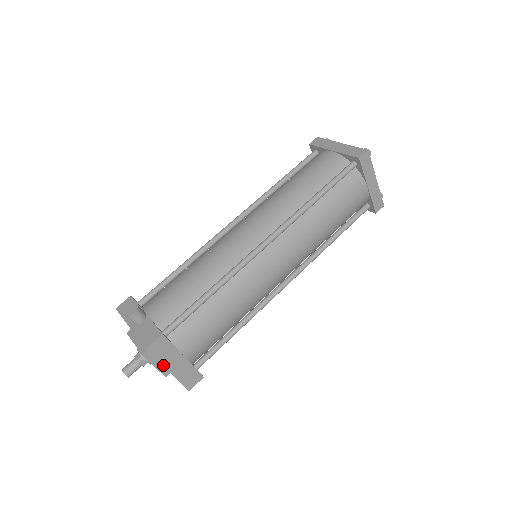
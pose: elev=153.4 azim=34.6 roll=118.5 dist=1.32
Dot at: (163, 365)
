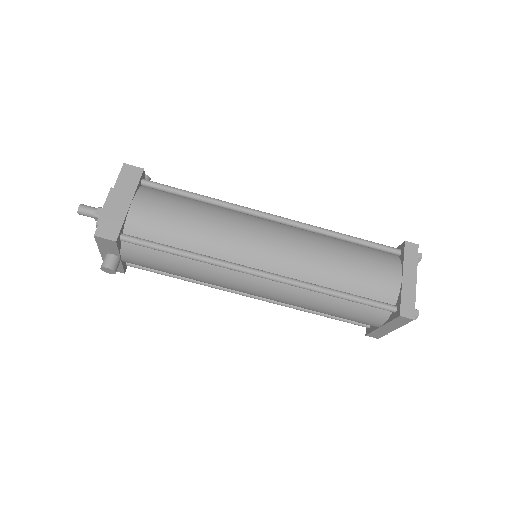
Dot at: (114, 189)
